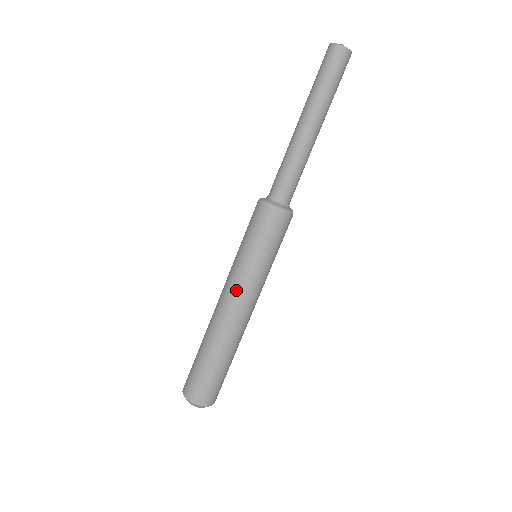
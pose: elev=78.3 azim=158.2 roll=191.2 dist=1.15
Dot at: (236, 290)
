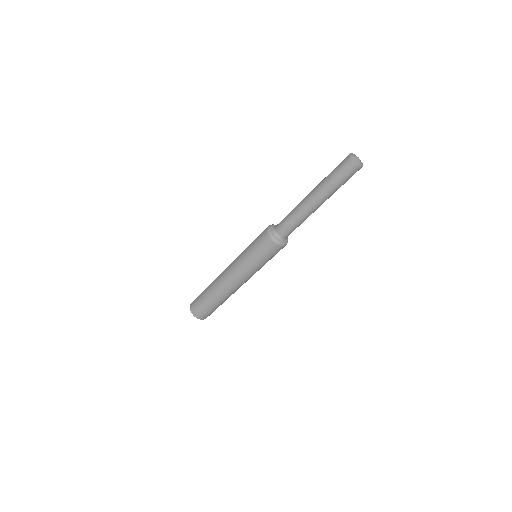
Dot at: (239, 276)
